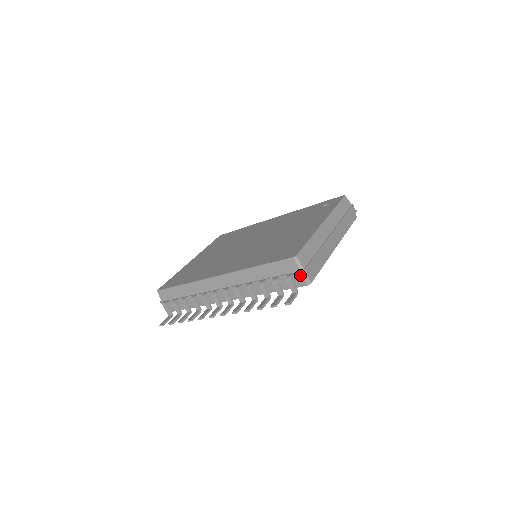
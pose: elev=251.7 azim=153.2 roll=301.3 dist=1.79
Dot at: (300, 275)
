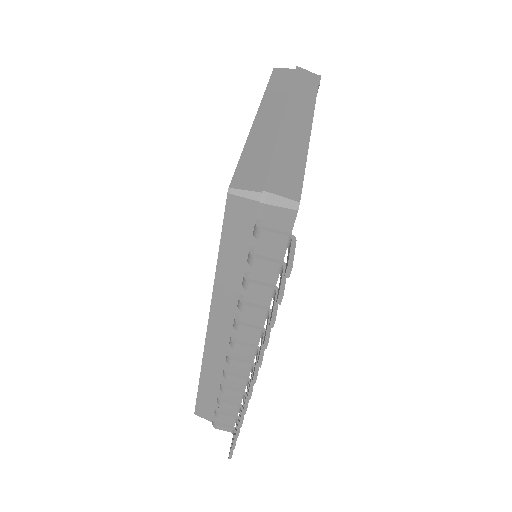
Dot at: (266, 208)
